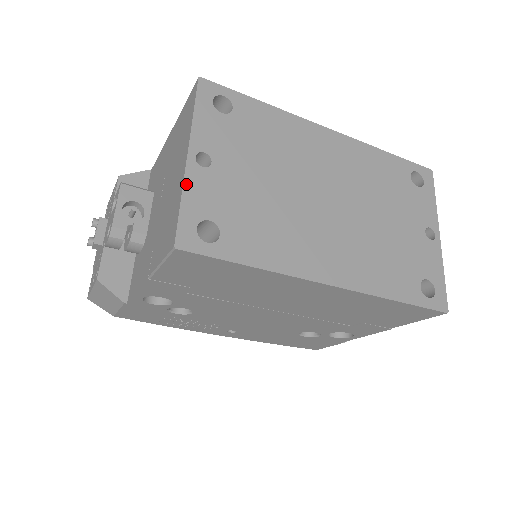
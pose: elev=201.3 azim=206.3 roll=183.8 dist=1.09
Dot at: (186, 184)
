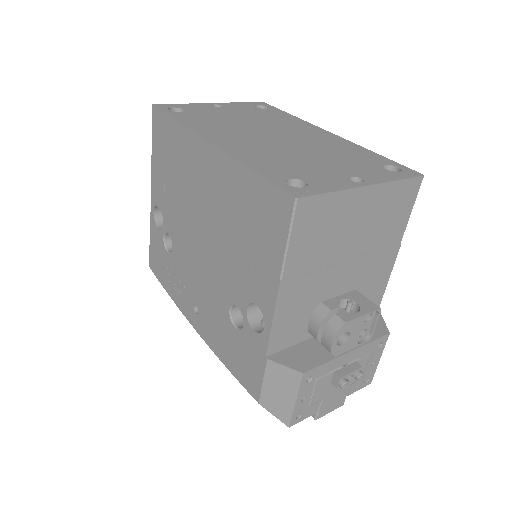
Dot at: (194, 104)
